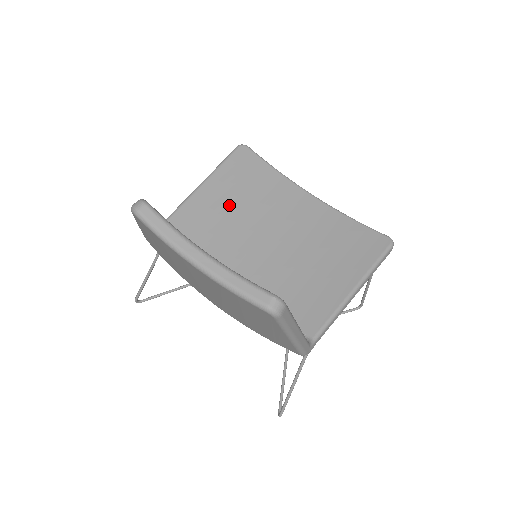
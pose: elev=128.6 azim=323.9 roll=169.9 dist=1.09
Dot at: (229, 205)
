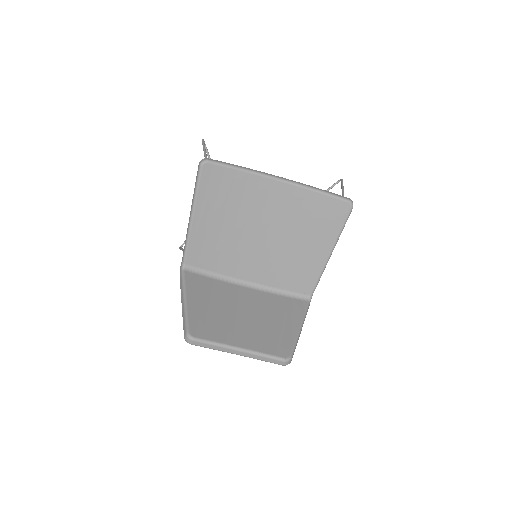
Dot at: (219, 222)
